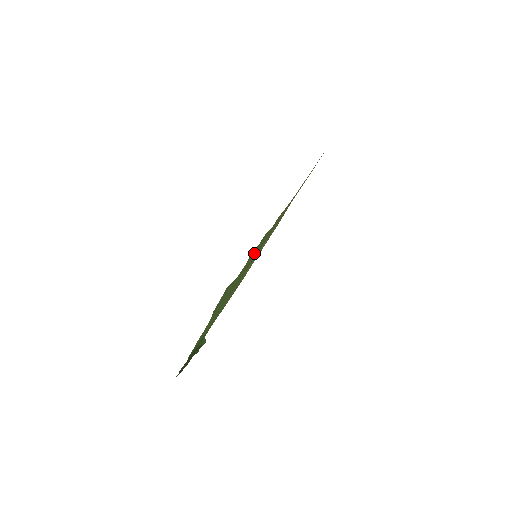
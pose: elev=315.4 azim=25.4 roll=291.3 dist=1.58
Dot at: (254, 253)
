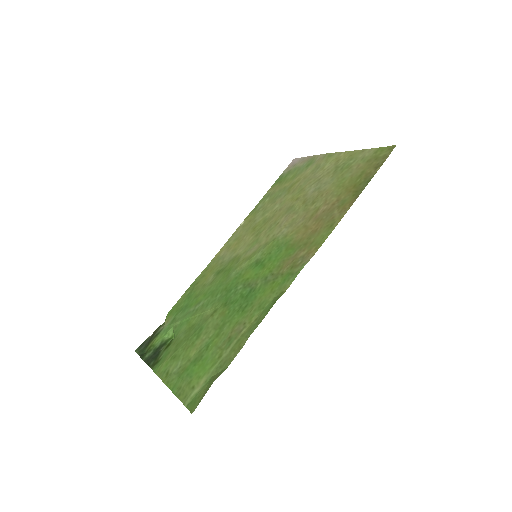
Dot at: (256, 320)
